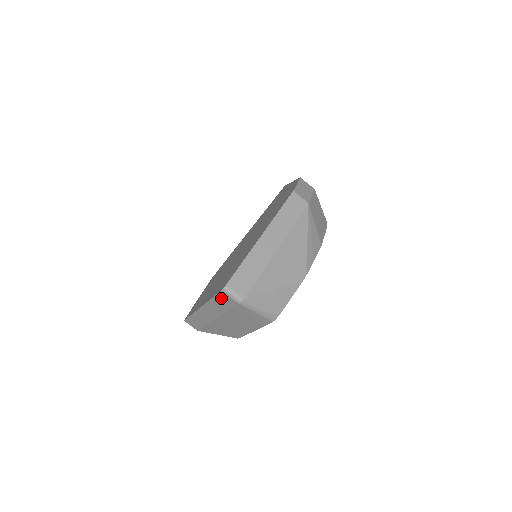
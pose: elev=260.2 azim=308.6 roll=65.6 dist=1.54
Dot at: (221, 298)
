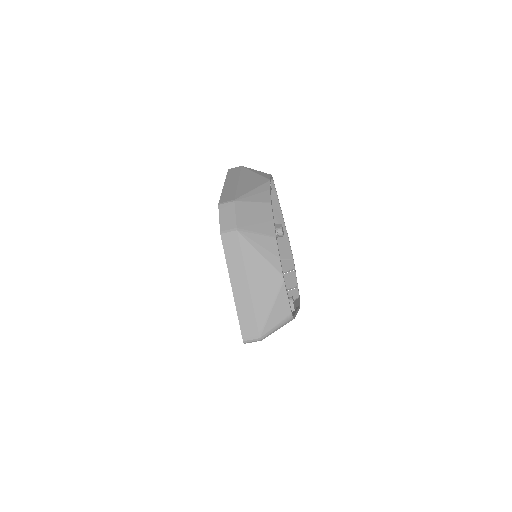
Dot at: occluded
